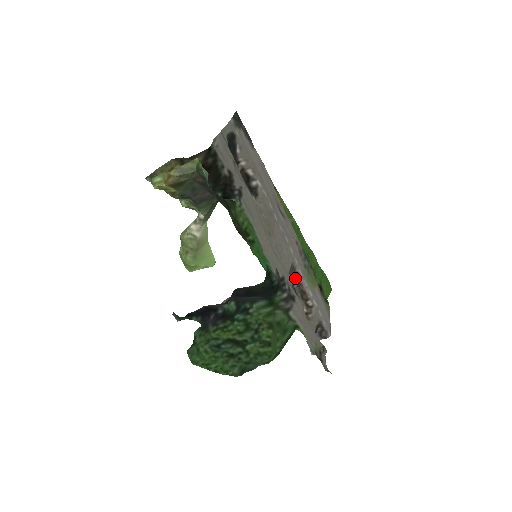
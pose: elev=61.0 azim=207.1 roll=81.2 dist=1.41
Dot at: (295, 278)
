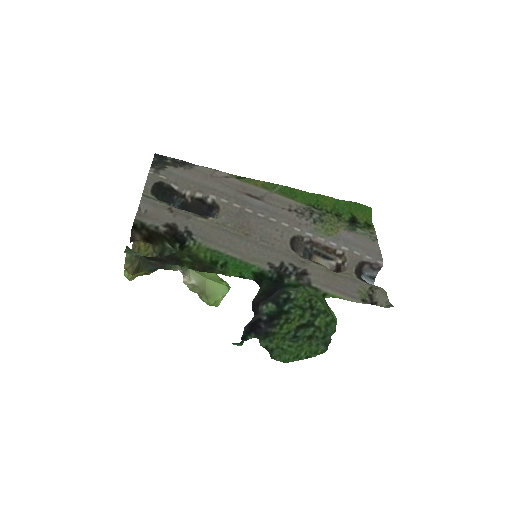
Dot at: (308, 243)
